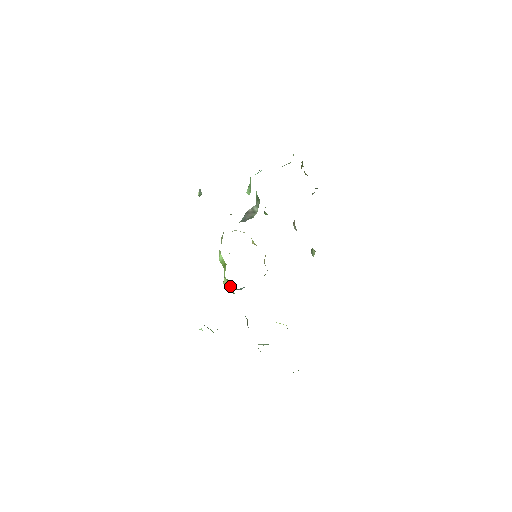
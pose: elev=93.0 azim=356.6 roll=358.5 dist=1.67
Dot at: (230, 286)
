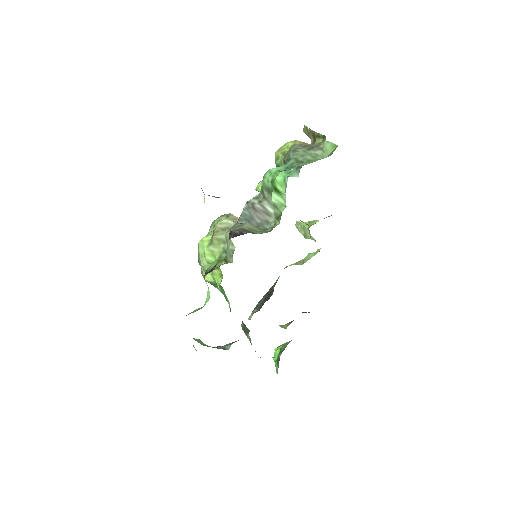
Dot at: (216, 285)
